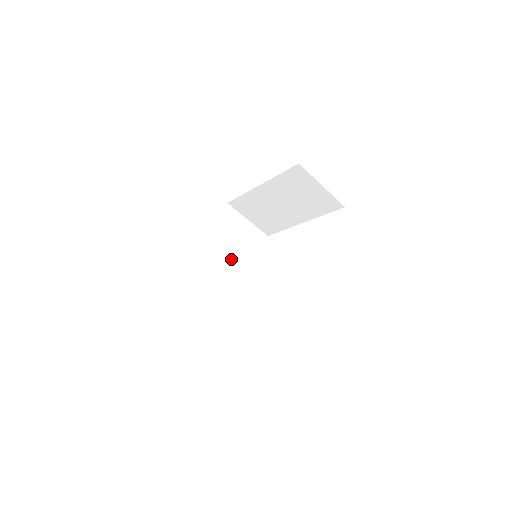
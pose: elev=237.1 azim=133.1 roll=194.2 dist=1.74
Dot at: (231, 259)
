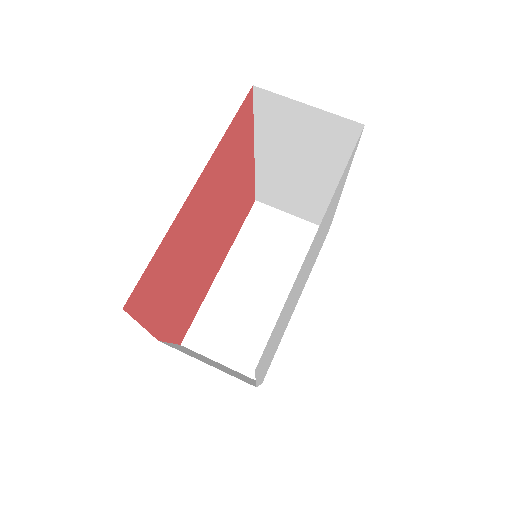
Dot at: (269, 275)
